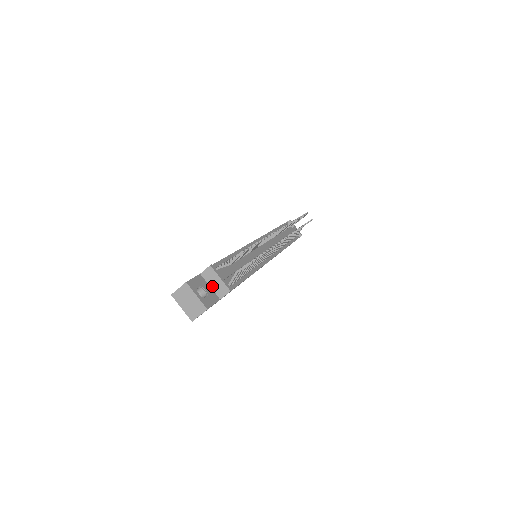
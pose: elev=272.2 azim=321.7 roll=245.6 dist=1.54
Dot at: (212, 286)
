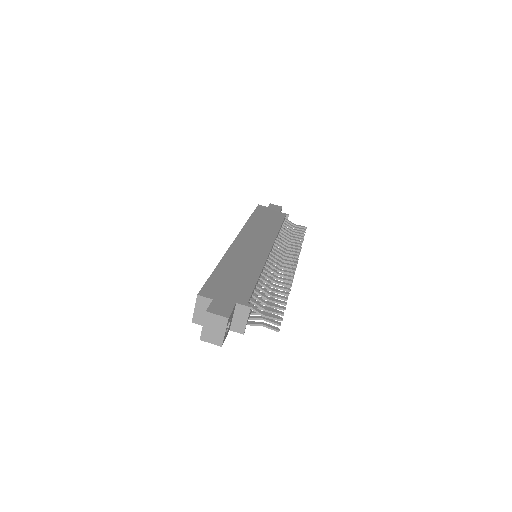
Dot at: (235, 318)
